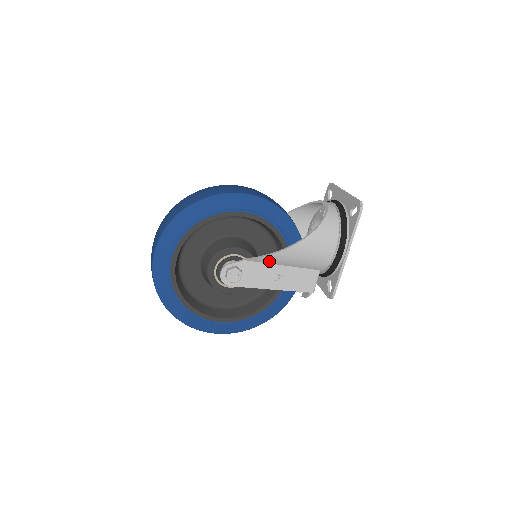
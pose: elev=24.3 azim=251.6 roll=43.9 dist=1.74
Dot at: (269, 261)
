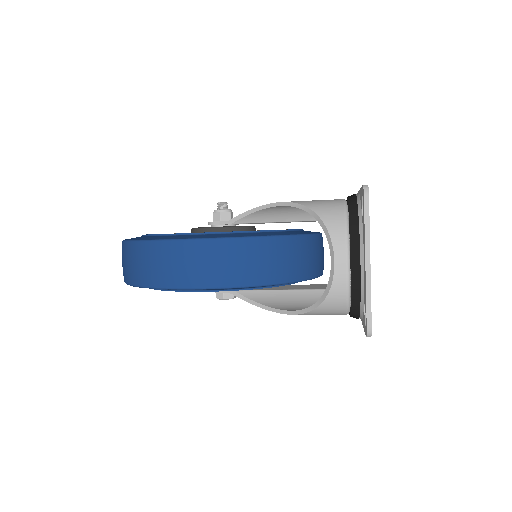
Dot at: (261, 297)
